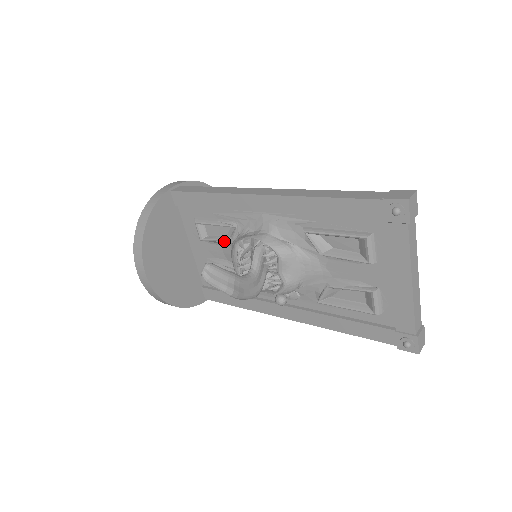
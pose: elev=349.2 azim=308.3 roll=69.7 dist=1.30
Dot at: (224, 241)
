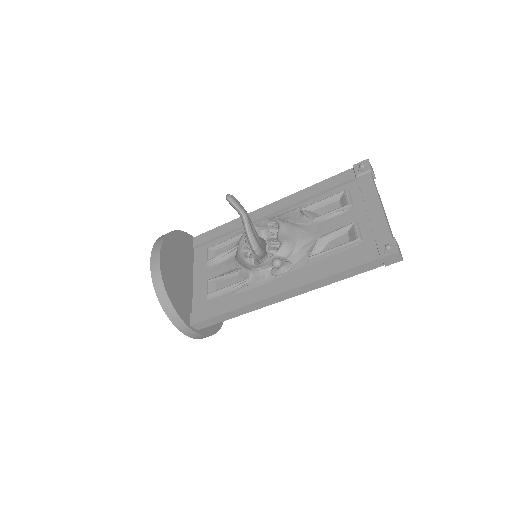
Dot at: (230, 252)
